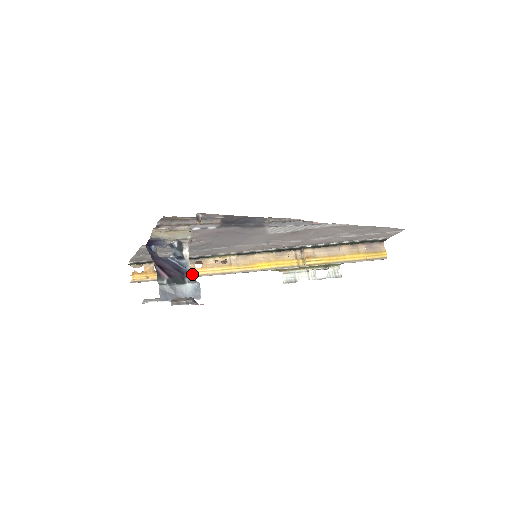
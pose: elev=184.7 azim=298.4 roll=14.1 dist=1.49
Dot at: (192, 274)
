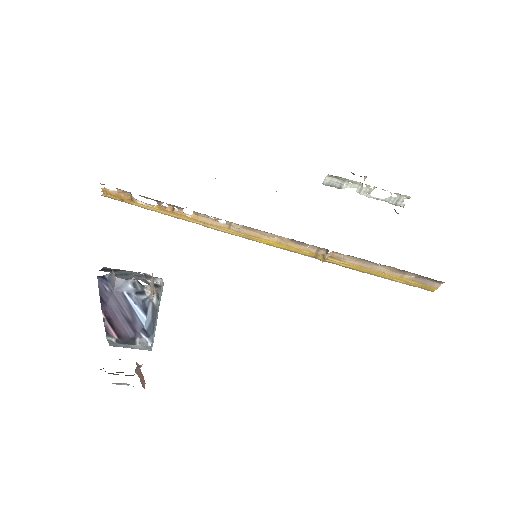
Dot at: (178, 217)
